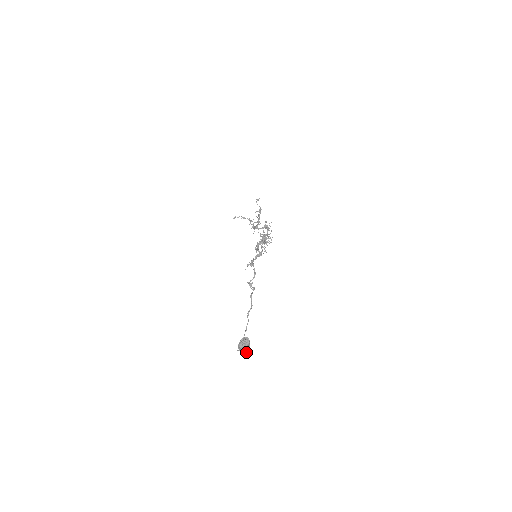
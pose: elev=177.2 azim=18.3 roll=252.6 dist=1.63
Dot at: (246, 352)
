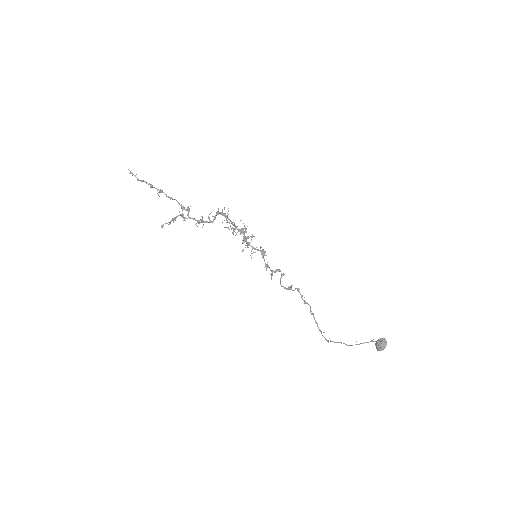
Dot at: occluded
